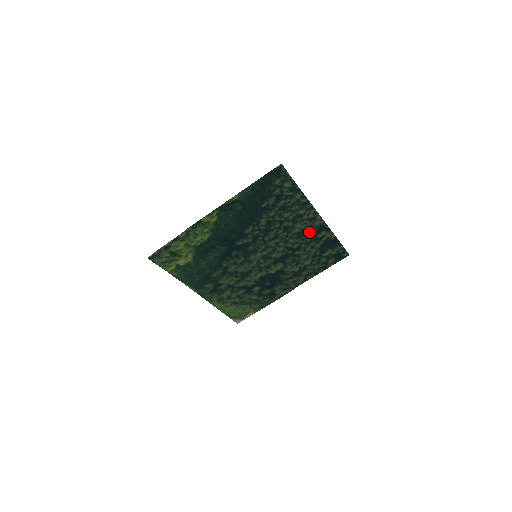
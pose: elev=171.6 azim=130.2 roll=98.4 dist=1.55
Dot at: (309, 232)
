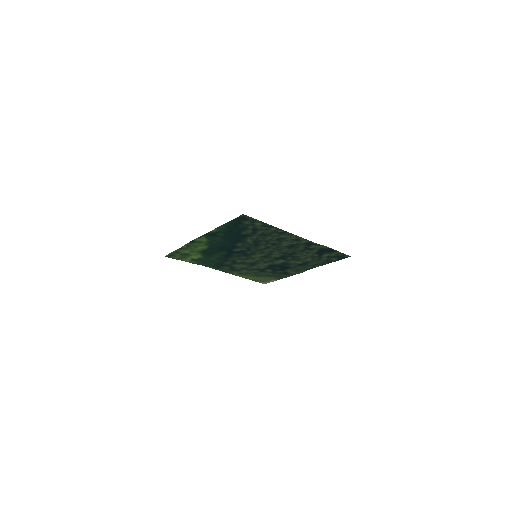
Dot at: (298, 246)
